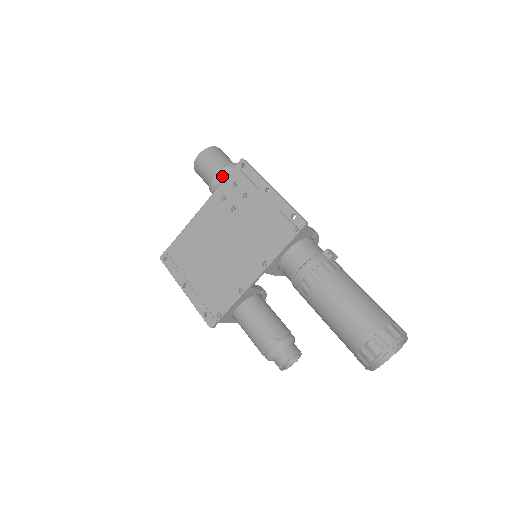
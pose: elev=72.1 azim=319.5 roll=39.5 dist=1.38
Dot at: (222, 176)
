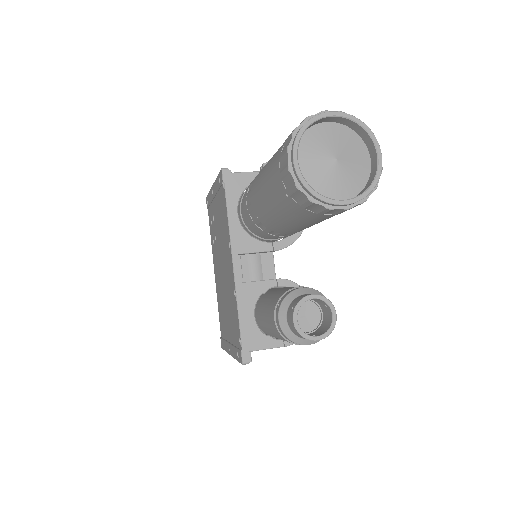
Dot at: occluded
